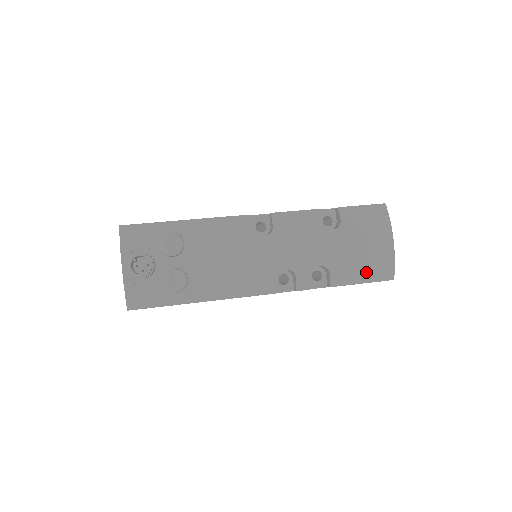
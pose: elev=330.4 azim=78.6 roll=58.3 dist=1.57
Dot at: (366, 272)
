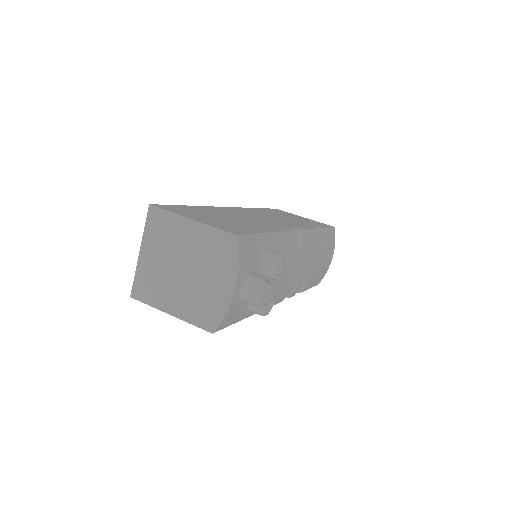
Dot at: (316, 281)
